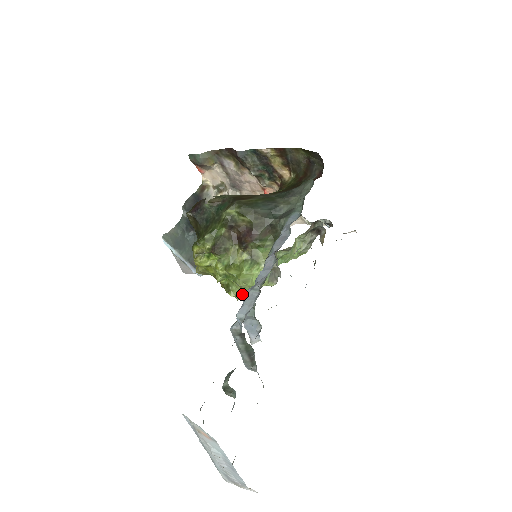
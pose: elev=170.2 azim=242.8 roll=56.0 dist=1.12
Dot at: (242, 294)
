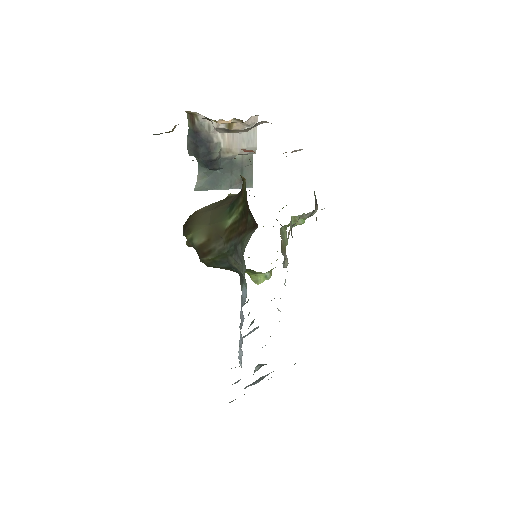
Dot at: occluded
